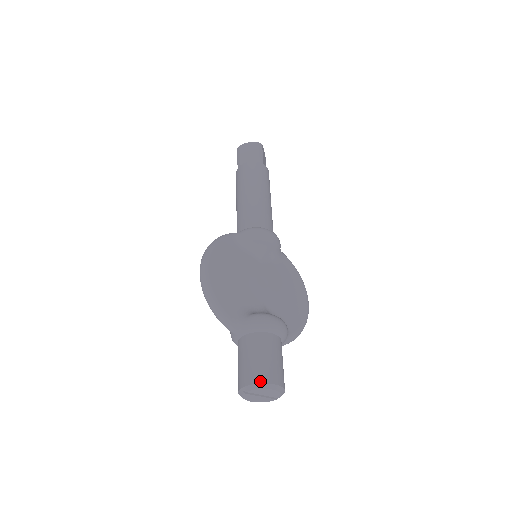
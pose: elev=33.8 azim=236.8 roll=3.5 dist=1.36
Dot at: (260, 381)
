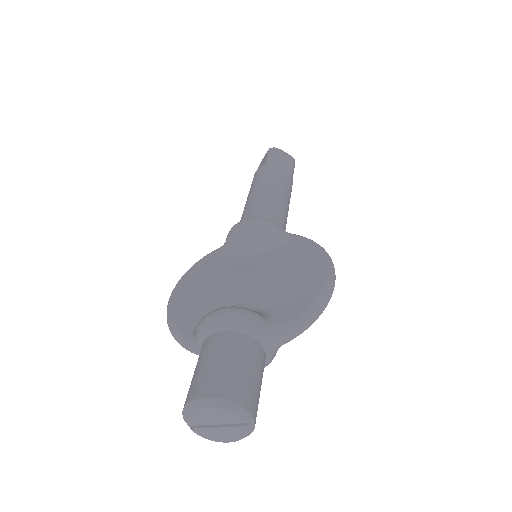
Dot at: (188, 400)
